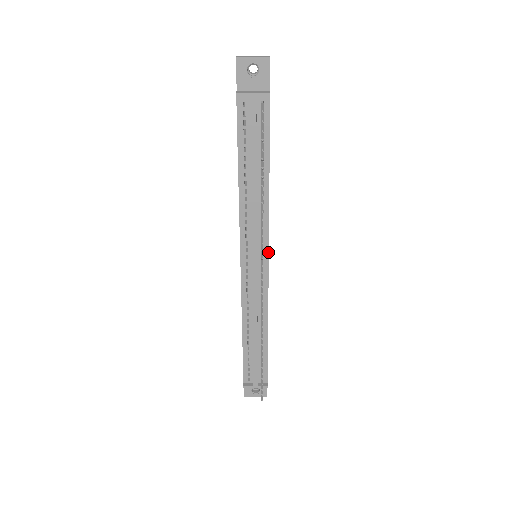
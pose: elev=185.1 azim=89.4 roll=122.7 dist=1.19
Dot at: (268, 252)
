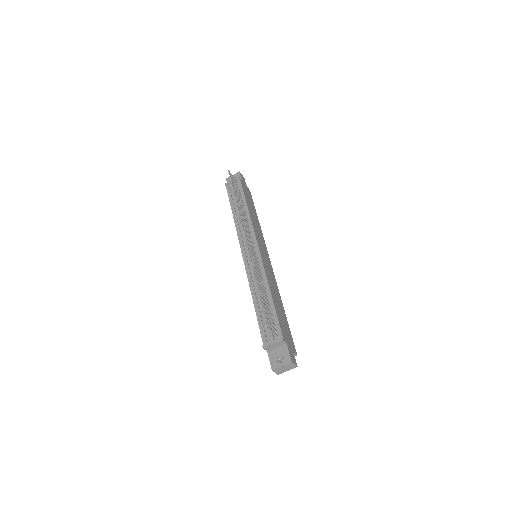
Dot at: (256, 240)
